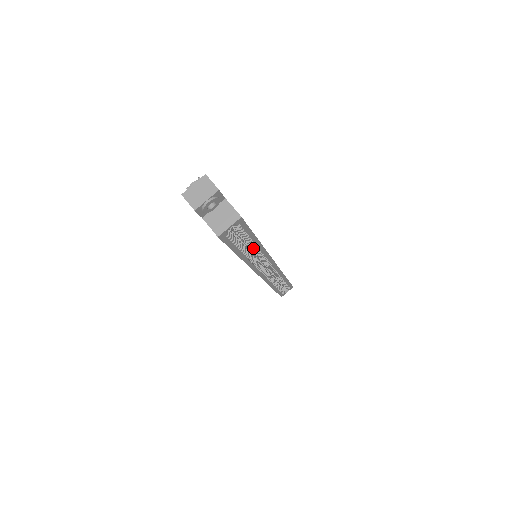
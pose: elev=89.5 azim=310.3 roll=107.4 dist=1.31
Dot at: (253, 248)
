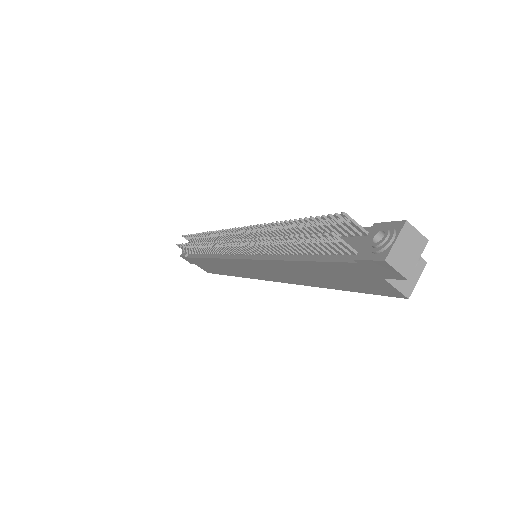
Dot at: occluded
